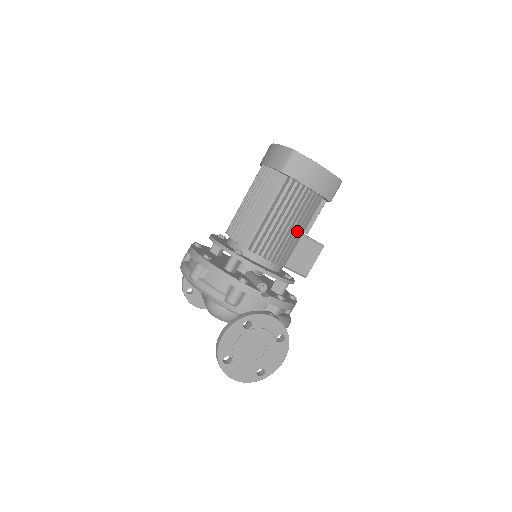
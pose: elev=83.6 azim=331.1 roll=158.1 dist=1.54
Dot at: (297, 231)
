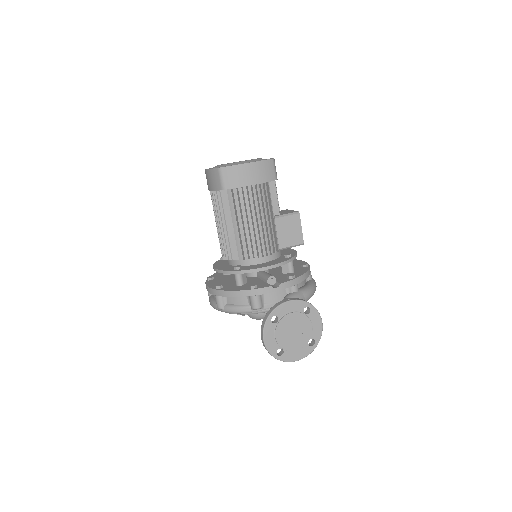
Dot at: (268, 220)
